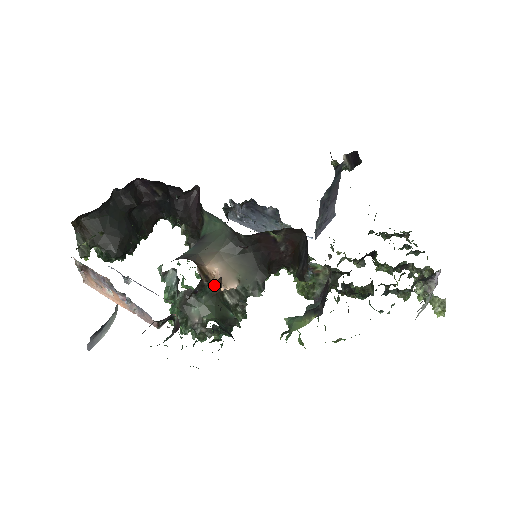
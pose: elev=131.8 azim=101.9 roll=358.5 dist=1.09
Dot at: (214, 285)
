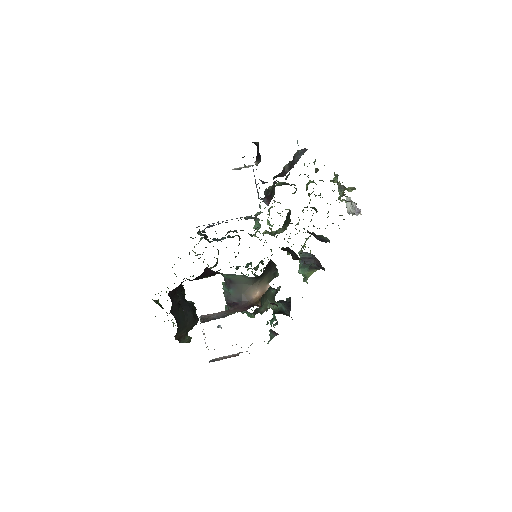
Dot at: occluded
